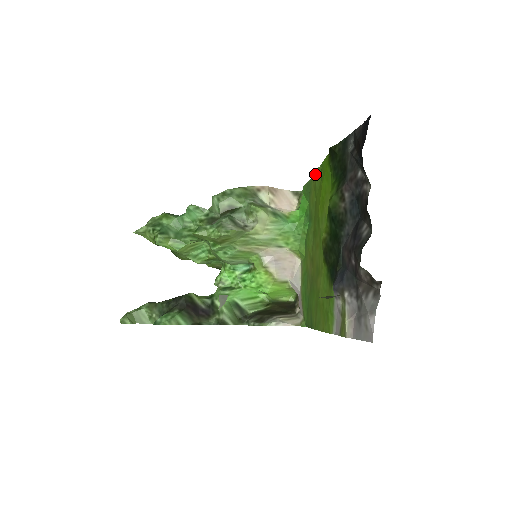
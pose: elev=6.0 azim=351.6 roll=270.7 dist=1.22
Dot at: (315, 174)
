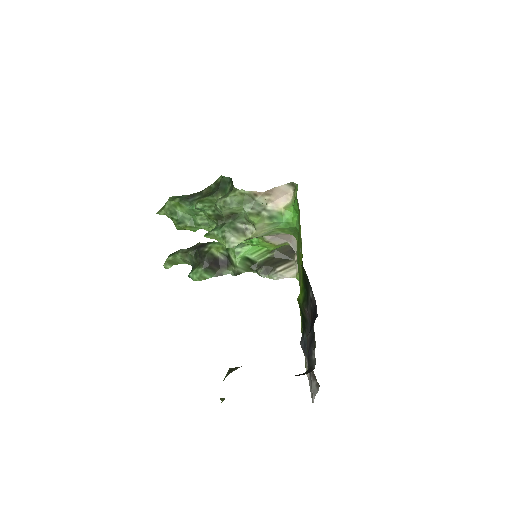
Dot at: occluded
